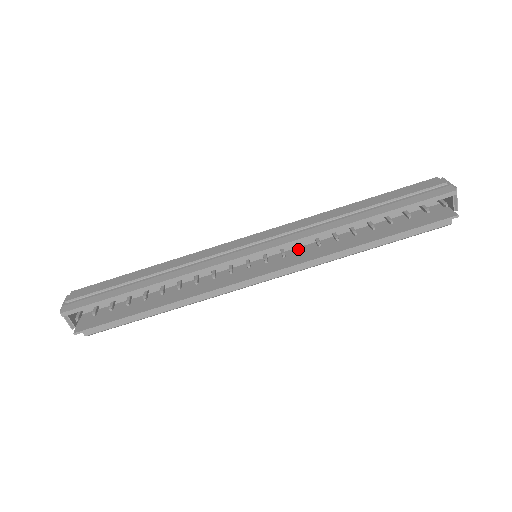
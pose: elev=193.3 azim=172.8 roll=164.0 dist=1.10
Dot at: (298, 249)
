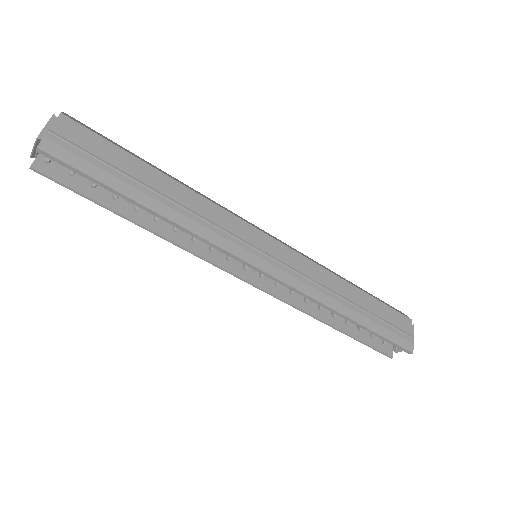
Dot at: occluded
